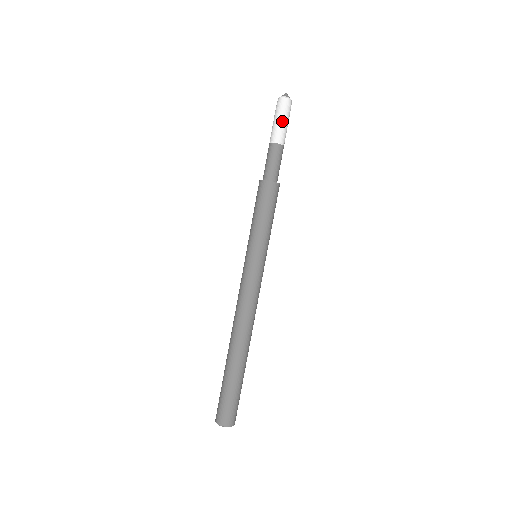
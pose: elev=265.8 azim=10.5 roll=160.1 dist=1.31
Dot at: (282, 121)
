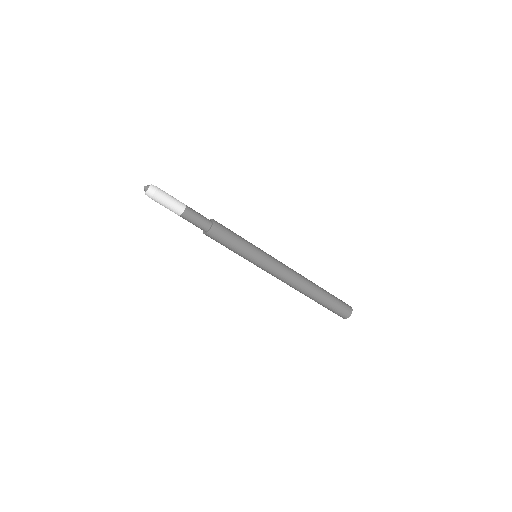
Dot at: (165, 204)
